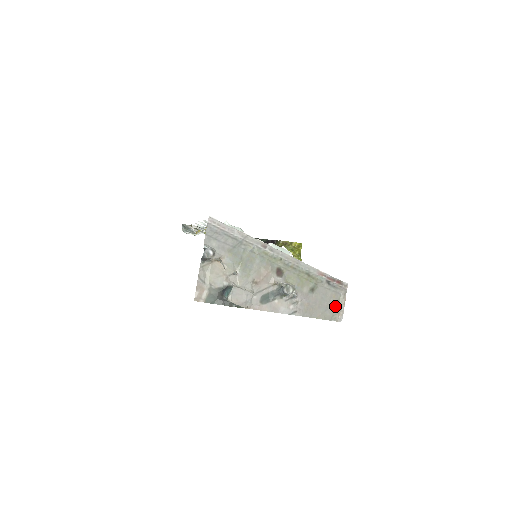
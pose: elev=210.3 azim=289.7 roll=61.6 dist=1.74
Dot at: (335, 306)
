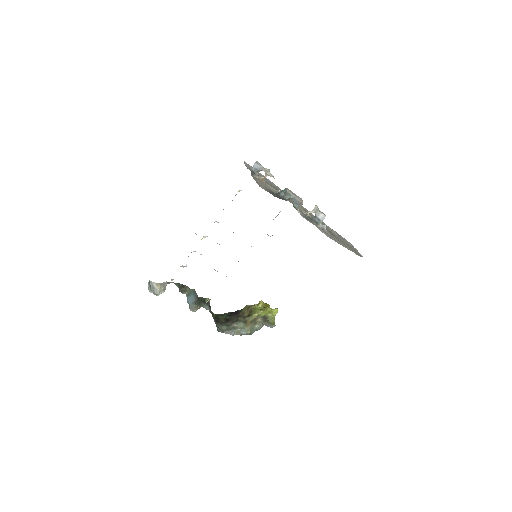
Dot at: (353, 250)
